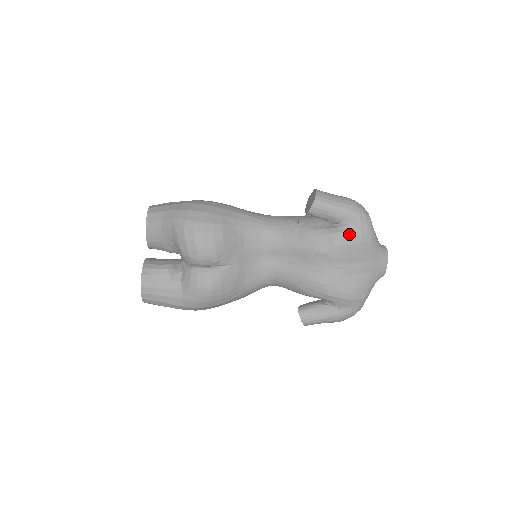
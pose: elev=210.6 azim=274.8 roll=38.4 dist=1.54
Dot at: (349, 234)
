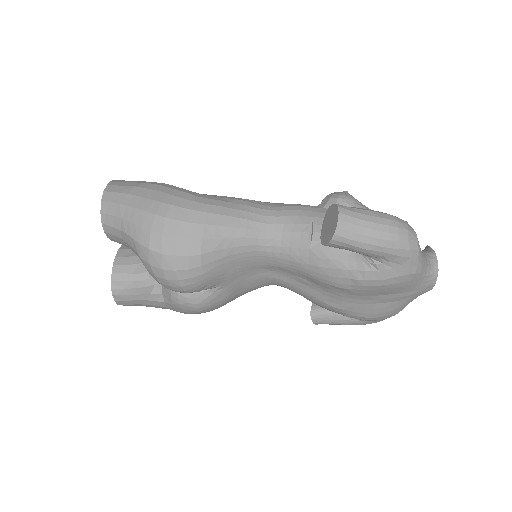
Dot at: (382, 275)
